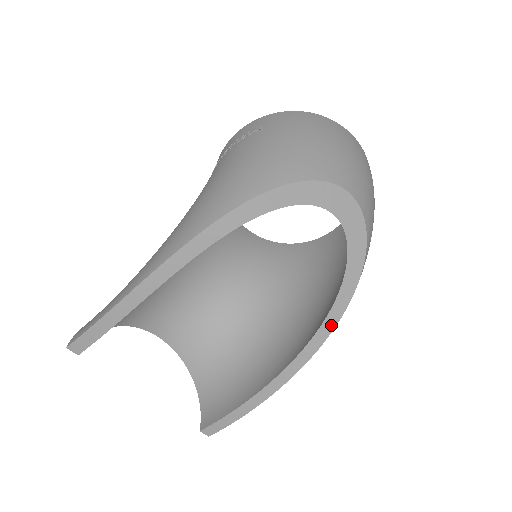
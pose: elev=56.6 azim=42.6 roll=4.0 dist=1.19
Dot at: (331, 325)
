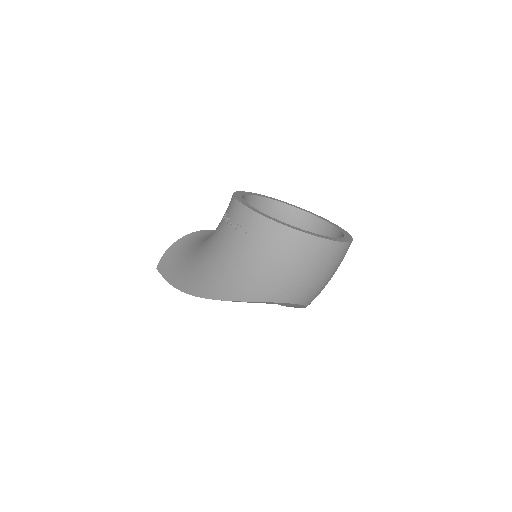
Dot at: occluded
